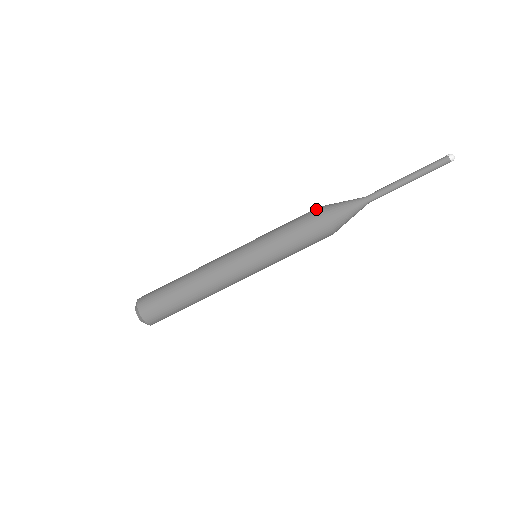
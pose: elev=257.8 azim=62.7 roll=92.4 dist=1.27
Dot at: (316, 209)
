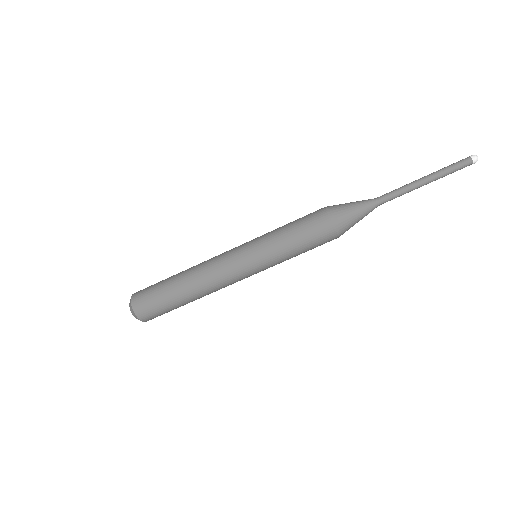
Dot at: (321, 208)
